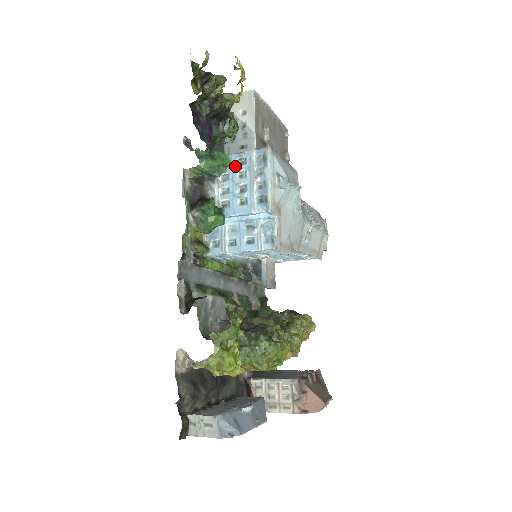
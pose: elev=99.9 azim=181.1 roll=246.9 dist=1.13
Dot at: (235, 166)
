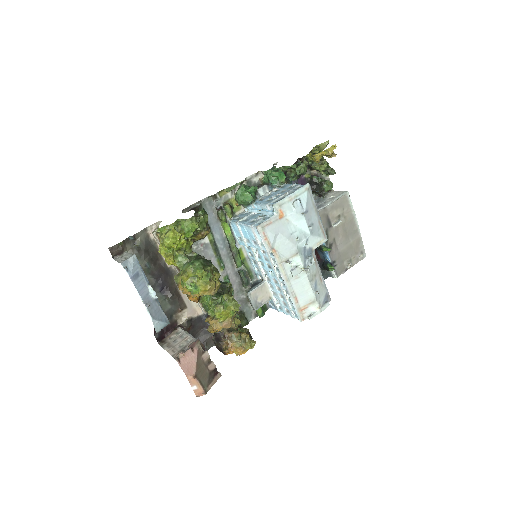
Dot at: (286, 188)
